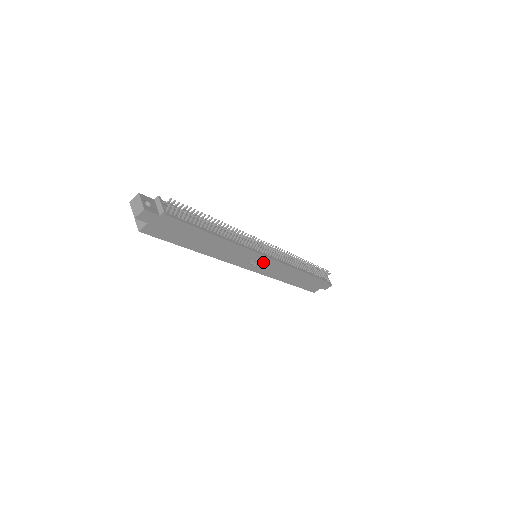
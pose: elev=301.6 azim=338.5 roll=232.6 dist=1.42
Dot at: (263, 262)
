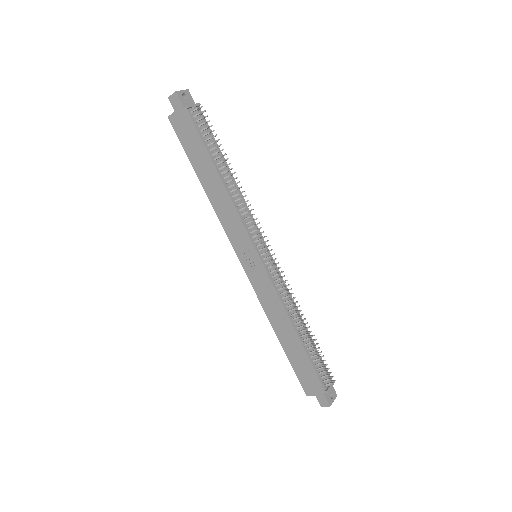
Dot at: (256, 264)
